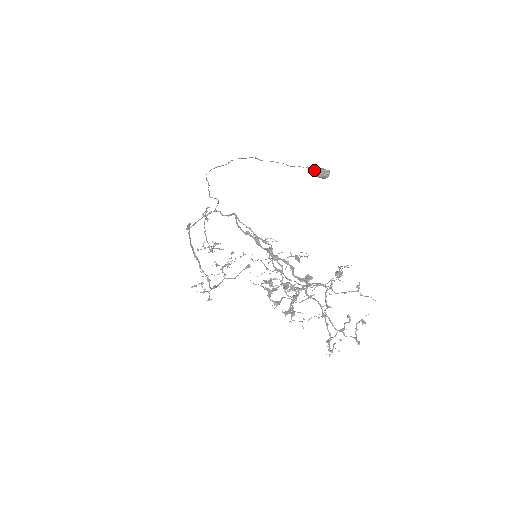
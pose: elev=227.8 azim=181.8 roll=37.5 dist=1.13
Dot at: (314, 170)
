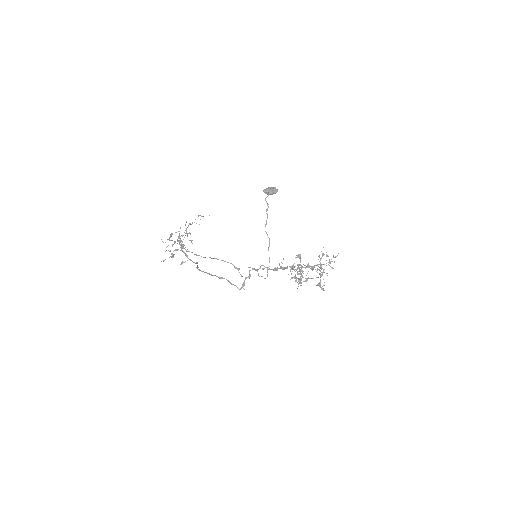
Dot at: (268, 193)
